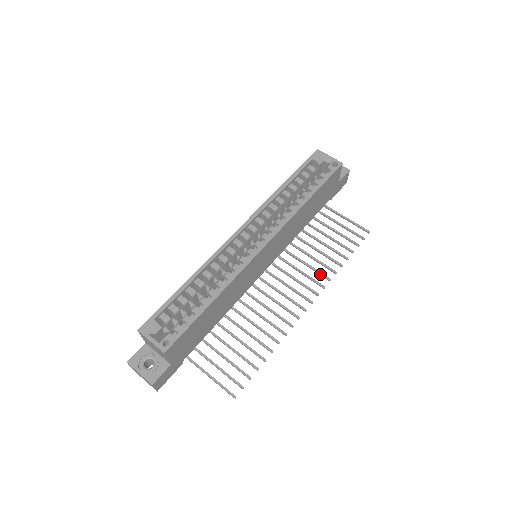
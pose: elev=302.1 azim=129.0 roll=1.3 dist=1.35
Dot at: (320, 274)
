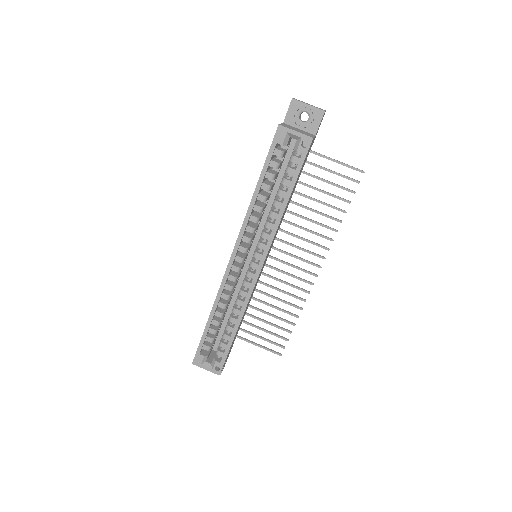
Dot at: occluded
